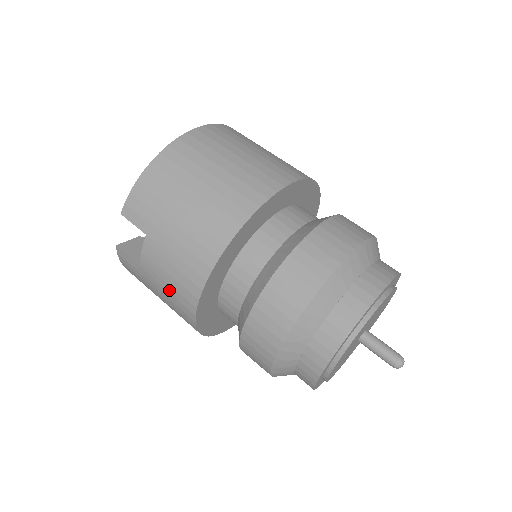
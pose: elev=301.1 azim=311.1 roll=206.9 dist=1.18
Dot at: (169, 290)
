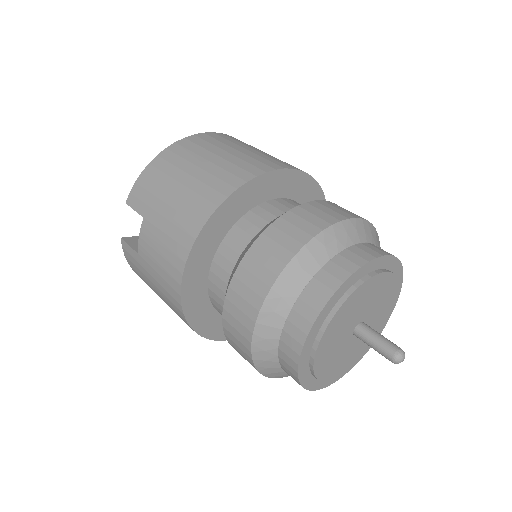
Dot at: (160, 272)
